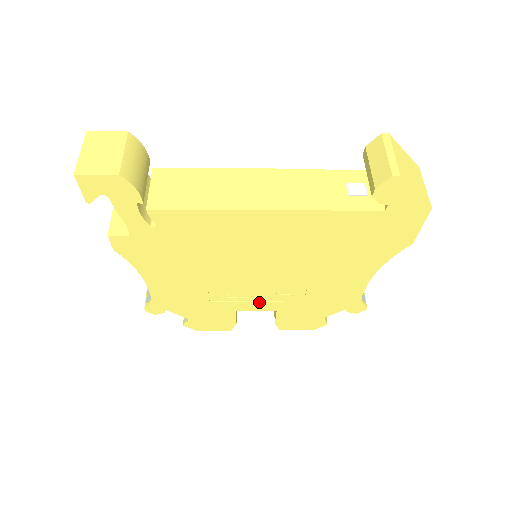
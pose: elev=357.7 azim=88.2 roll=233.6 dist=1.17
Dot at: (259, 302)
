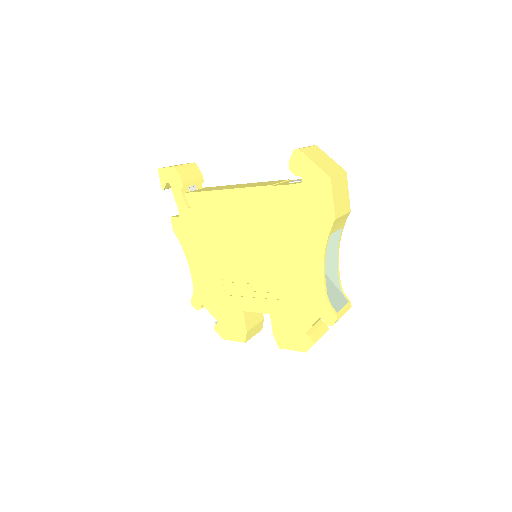
Dot at: (255, 299)
